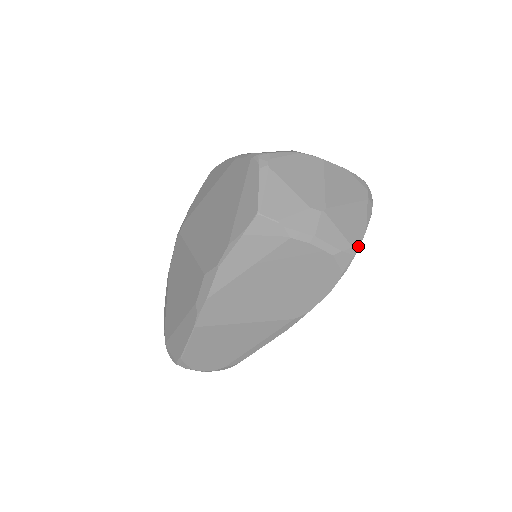
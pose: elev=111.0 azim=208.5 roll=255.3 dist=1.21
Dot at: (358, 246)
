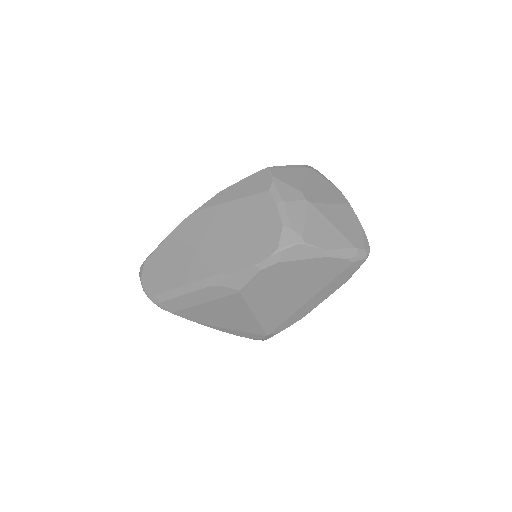
Dot at: (308, 243)
